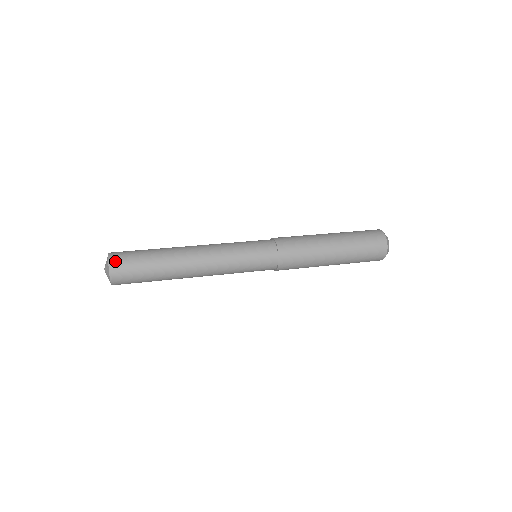
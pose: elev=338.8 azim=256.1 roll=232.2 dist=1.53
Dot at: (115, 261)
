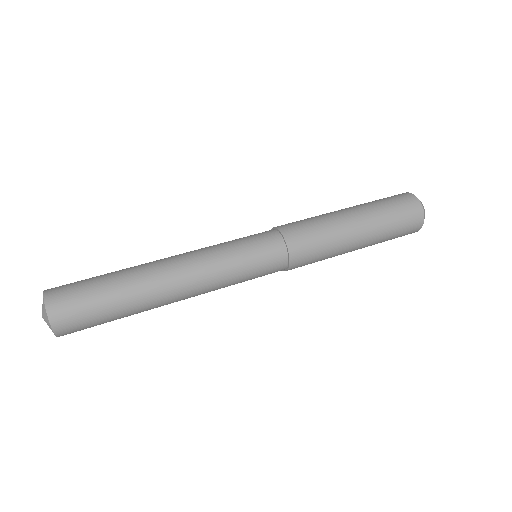
Dot at: (63, 329)
